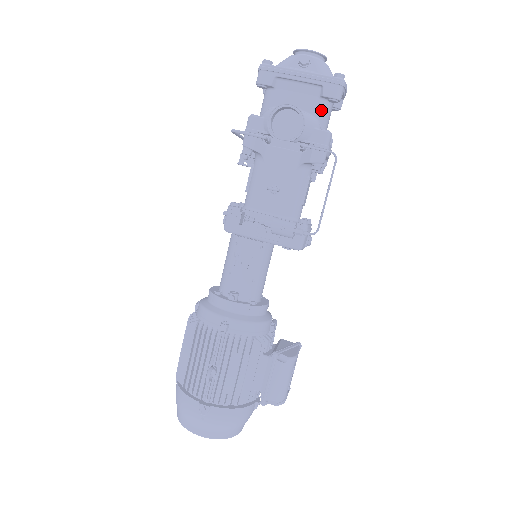
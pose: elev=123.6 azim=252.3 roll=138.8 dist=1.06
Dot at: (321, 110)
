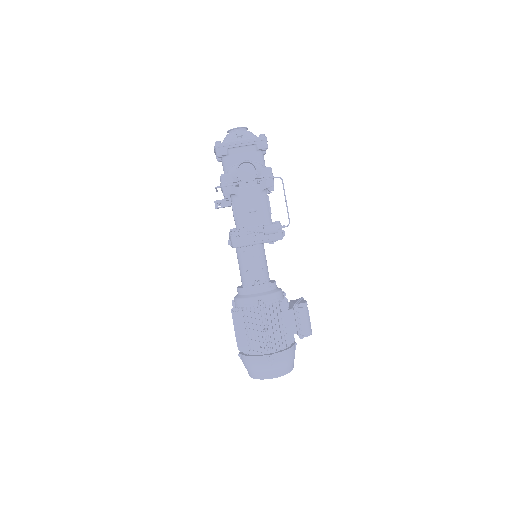
Dot at: (260, 157)
